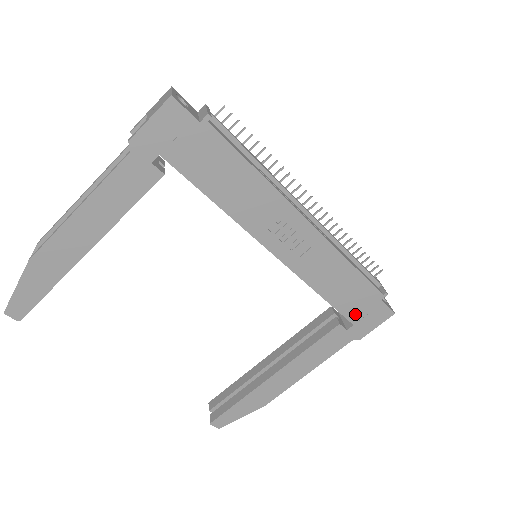
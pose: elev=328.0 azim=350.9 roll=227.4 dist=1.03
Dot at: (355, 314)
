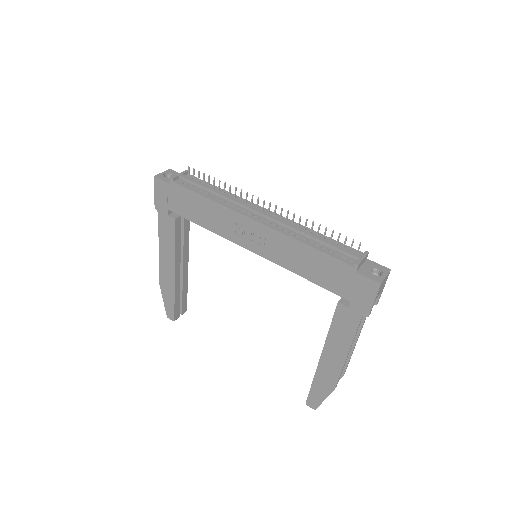
Dot at: (344, 290)
